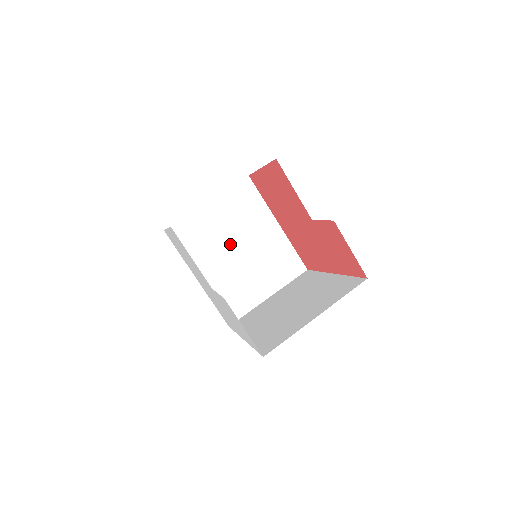
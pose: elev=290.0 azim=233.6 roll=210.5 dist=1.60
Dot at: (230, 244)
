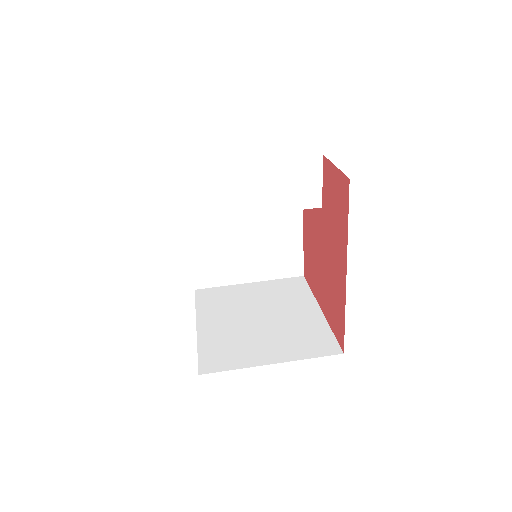
Dot at: (253, 311)
